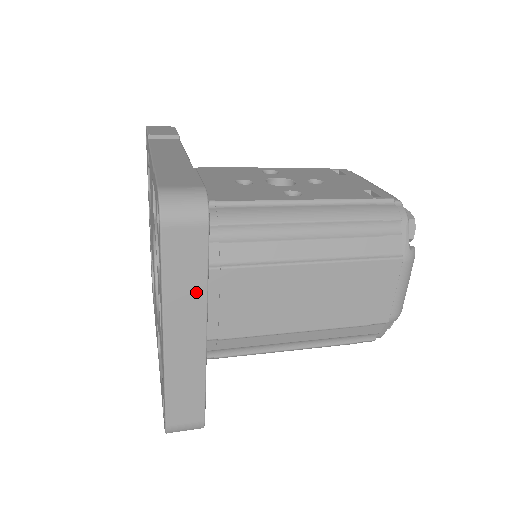
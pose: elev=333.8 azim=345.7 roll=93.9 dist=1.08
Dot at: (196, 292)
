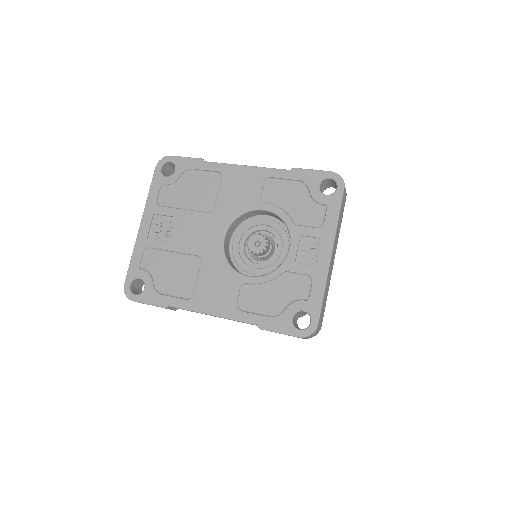
Dot at: (339, 231)
